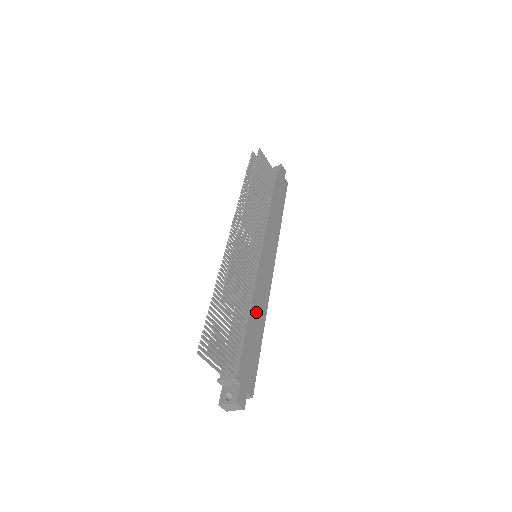
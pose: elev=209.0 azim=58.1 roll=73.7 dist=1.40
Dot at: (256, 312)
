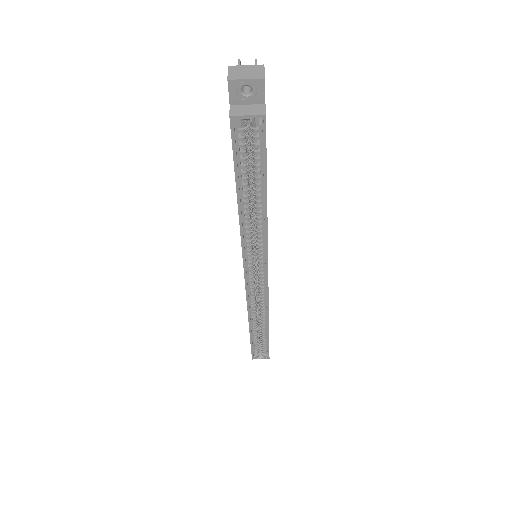
Dot at: occluded
